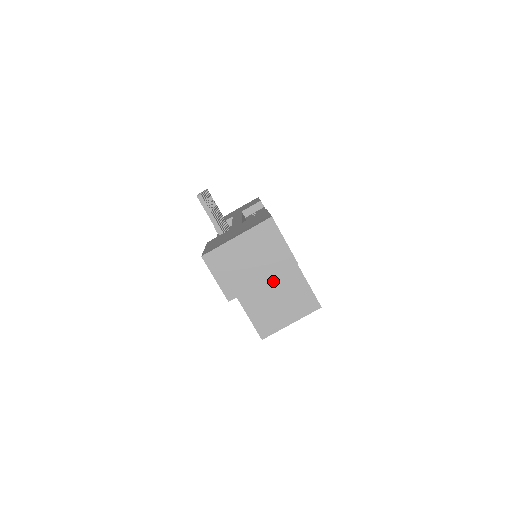
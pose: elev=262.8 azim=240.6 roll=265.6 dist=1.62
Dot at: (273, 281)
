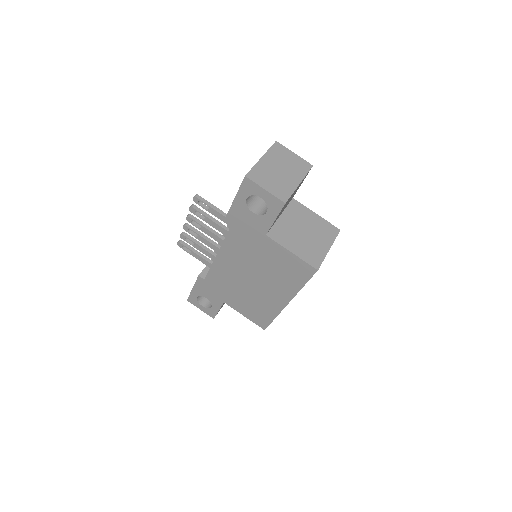
Dot at: (295, 222)
